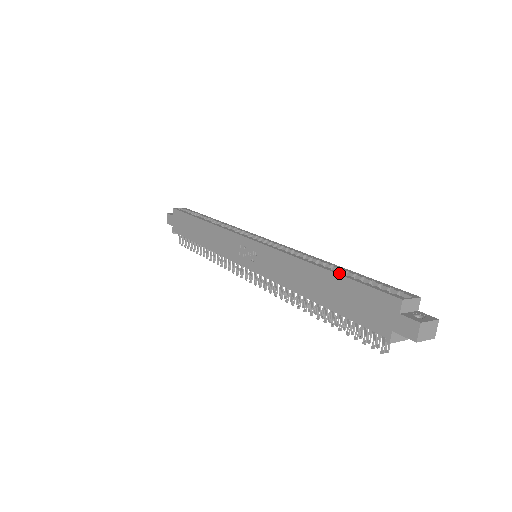
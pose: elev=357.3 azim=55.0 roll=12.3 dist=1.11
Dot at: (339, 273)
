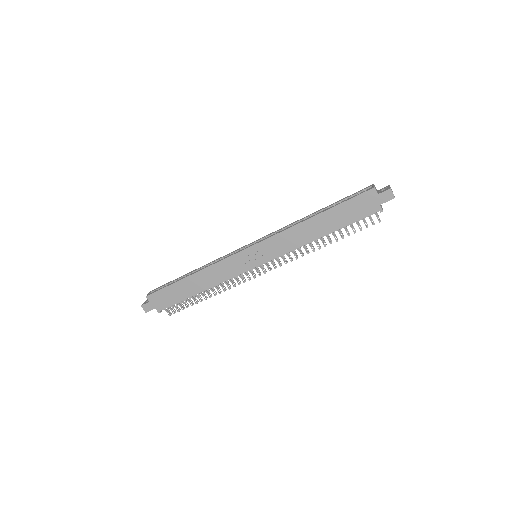
Dot at: (329, 208)
